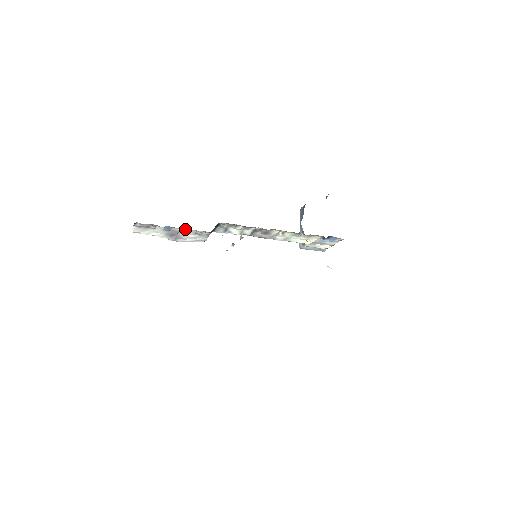
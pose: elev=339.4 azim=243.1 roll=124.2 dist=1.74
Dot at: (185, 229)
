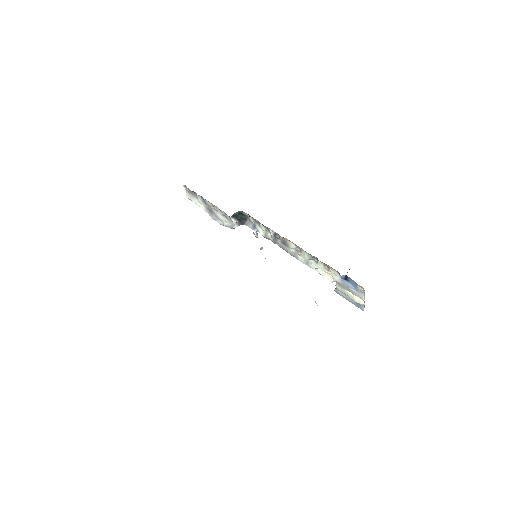
Dot at: (212, 204)
